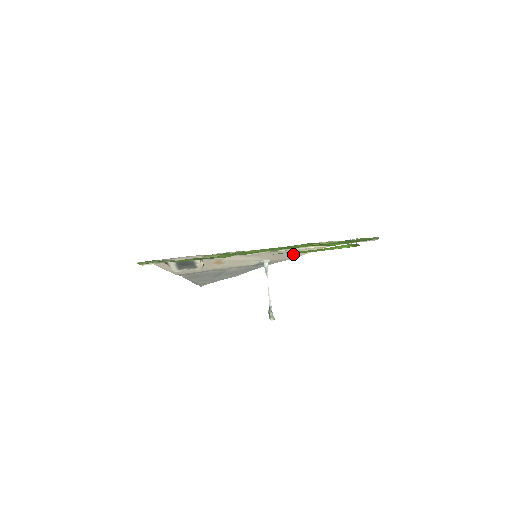
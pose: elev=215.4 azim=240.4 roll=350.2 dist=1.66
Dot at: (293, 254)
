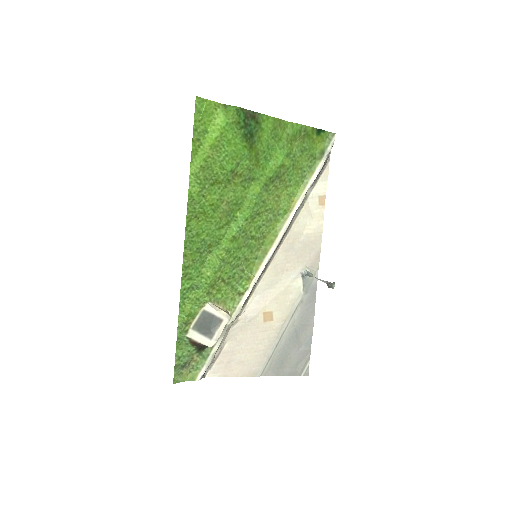
Dot at: (312, 237)
